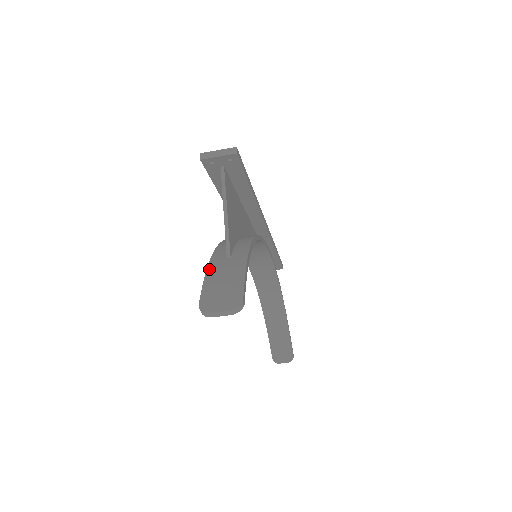
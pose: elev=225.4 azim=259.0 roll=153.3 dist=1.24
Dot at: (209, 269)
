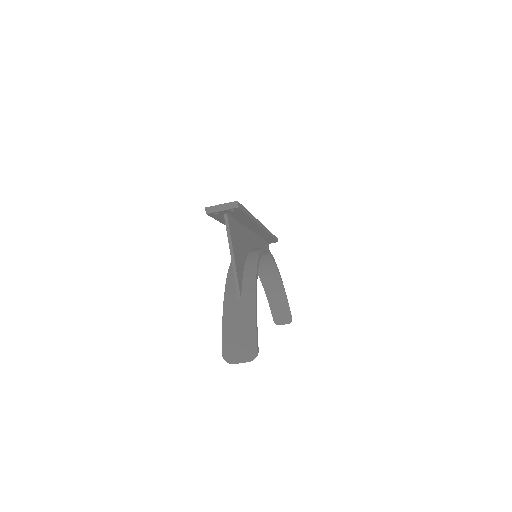
Dot at: (225, 313)
